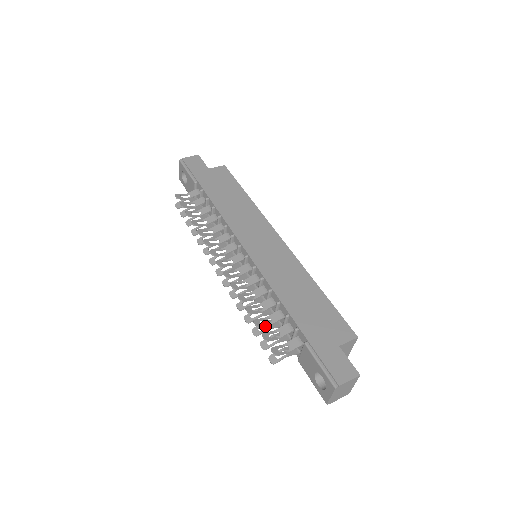
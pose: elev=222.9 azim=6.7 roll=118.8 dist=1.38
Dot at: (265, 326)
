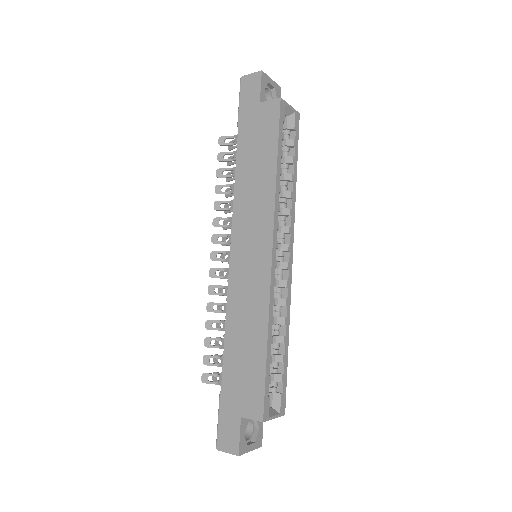
Dot at: (214, 347)
